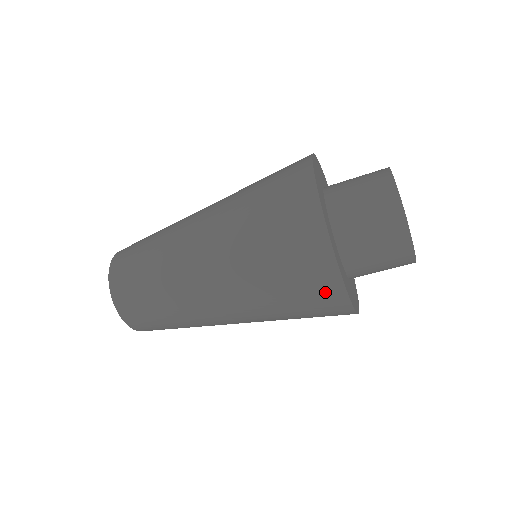
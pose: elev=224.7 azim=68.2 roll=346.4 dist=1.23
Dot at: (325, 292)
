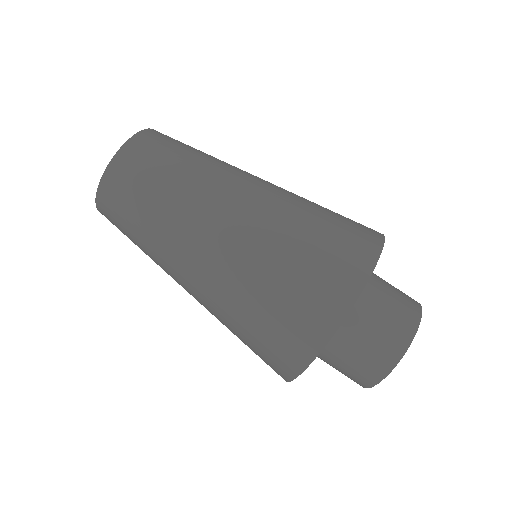
Dot at: (365, 228)
